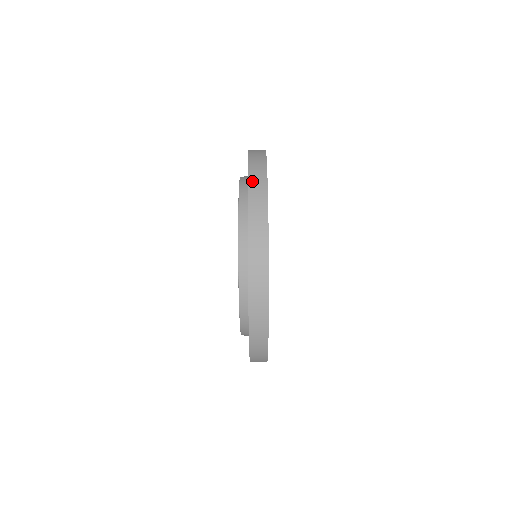
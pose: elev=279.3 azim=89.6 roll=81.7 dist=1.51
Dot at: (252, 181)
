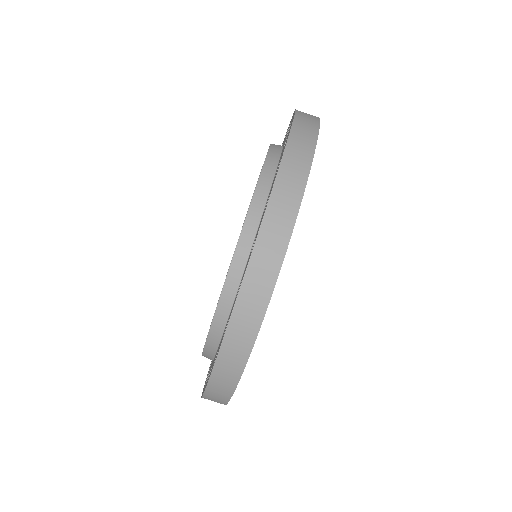
Dot at: (292, 146)
